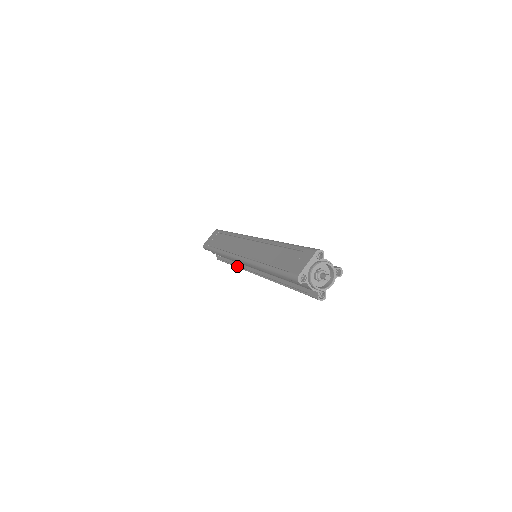
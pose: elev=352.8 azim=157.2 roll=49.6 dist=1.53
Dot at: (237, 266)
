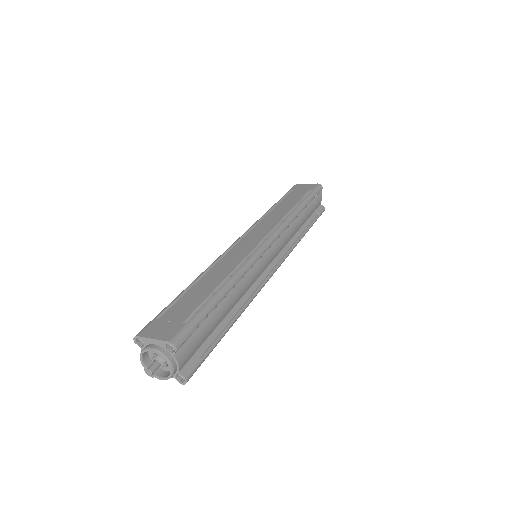
Dot at: occluded
